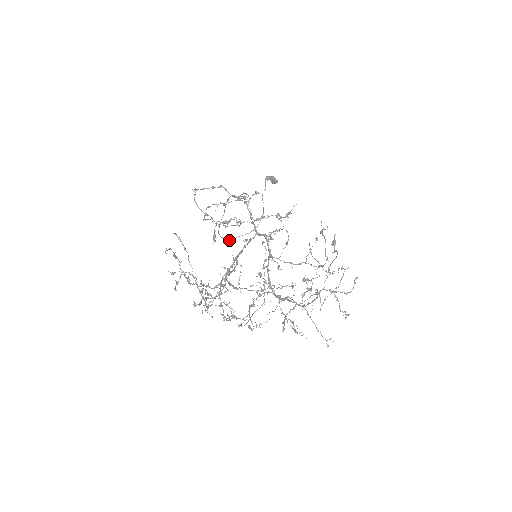
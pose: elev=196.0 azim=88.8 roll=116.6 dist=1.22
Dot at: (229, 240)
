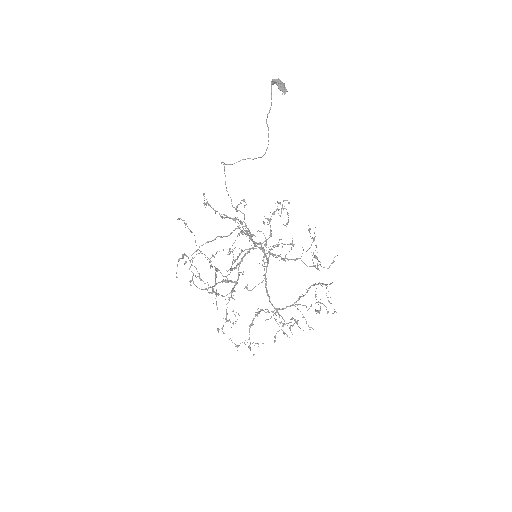
Dot at: occluded
